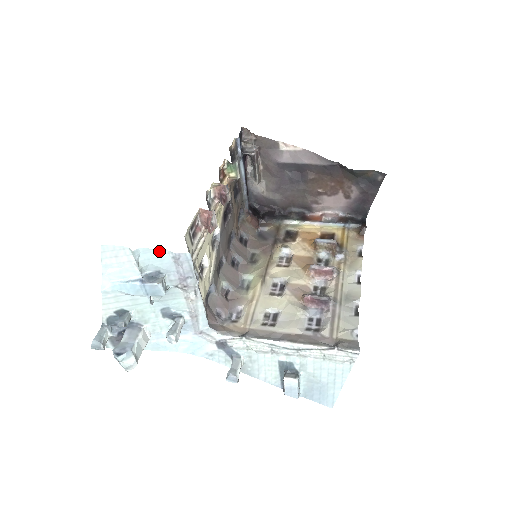
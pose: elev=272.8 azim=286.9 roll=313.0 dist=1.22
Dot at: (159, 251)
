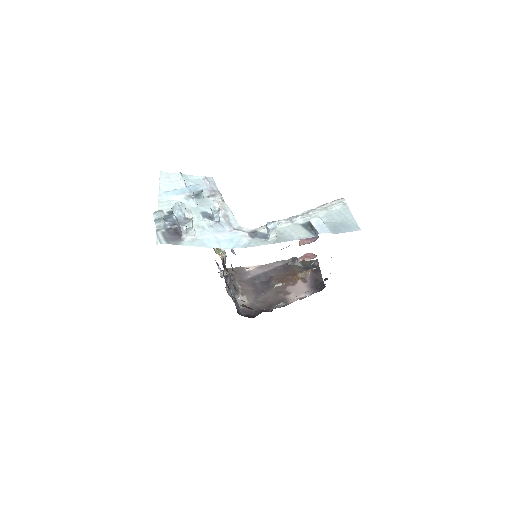
Dot at: (194, 177)
